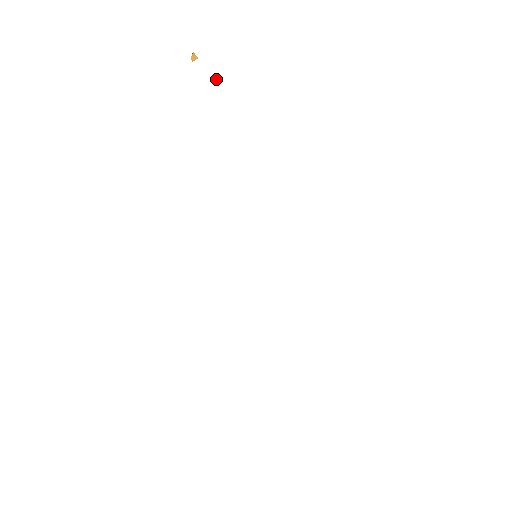
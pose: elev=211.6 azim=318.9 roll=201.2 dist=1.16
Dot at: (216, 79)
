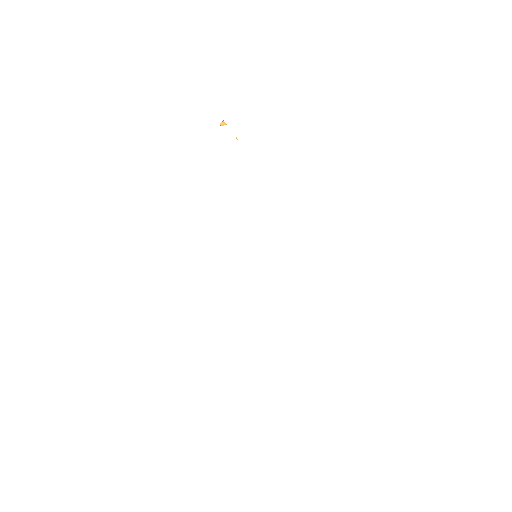
Dot at: (237, 139)
